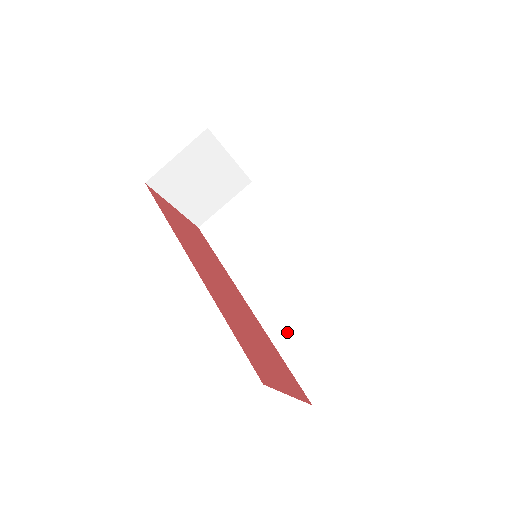
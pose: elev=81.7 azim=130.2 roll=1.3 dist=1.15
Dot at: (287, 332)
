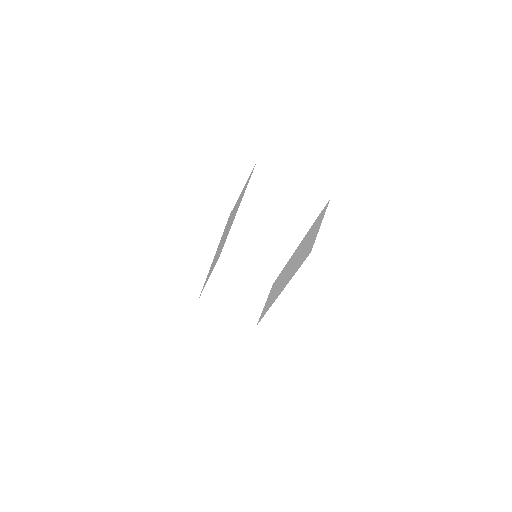
Dot at: (296, 267)
